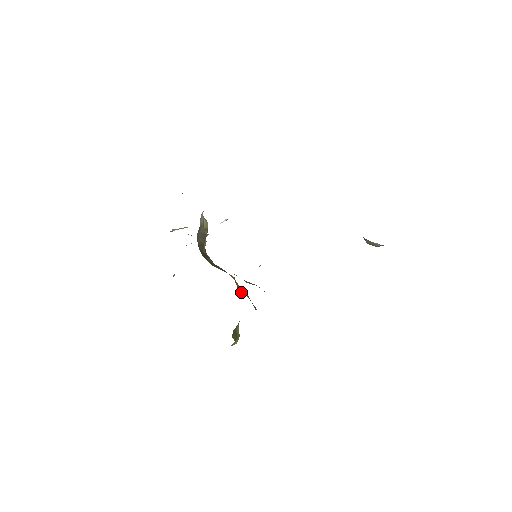
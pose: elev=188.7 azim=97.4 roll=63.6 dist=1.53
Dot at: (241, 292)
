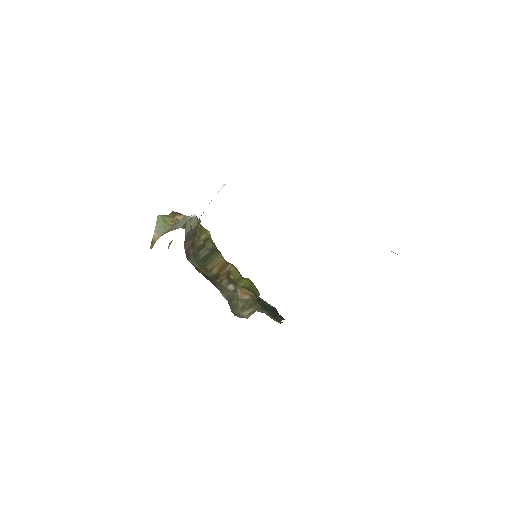
Dot at: (241, 284)
